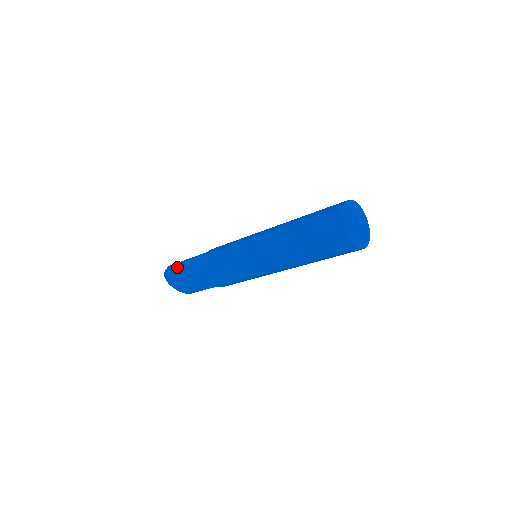
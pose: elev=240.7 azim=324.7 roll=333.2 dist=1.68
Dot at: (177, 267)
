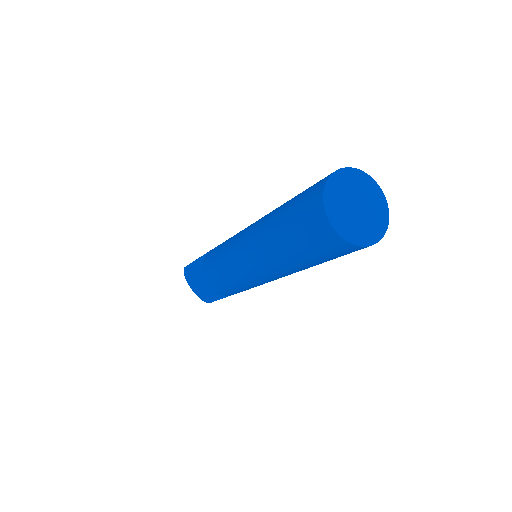
Dot at: (191, 266)
